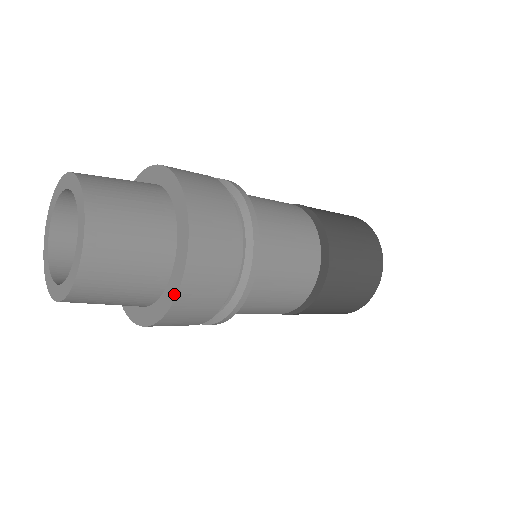
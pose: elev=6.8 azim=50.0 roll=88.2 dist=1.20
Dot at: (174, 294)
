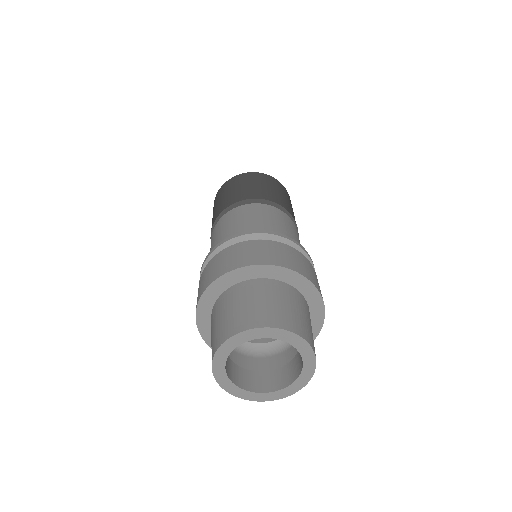
Dot at: occluded
